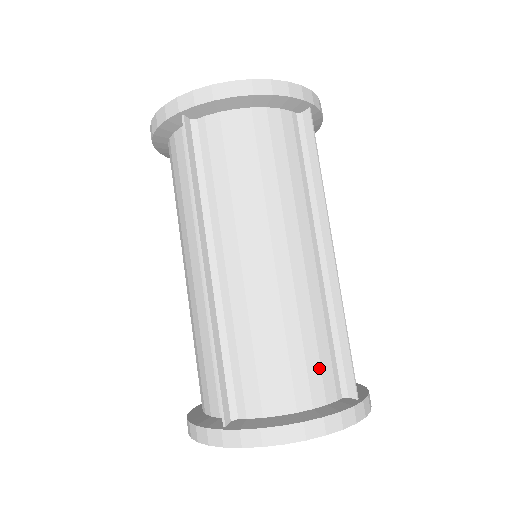
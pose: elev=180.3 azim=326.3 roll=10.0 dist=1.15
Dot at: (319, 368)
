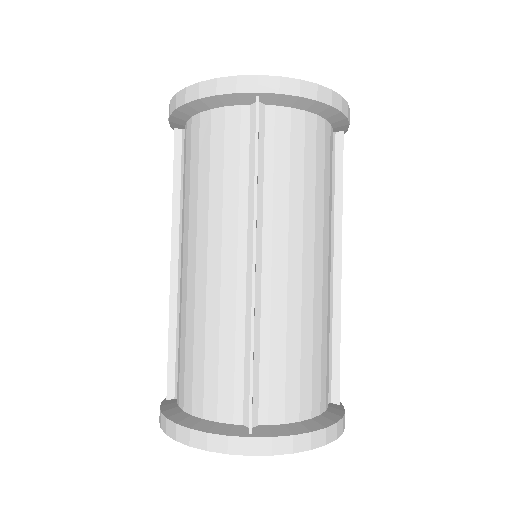
Dot at: (216, 383)
